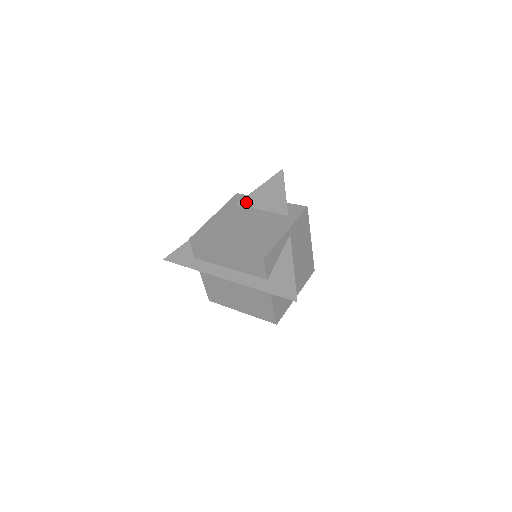
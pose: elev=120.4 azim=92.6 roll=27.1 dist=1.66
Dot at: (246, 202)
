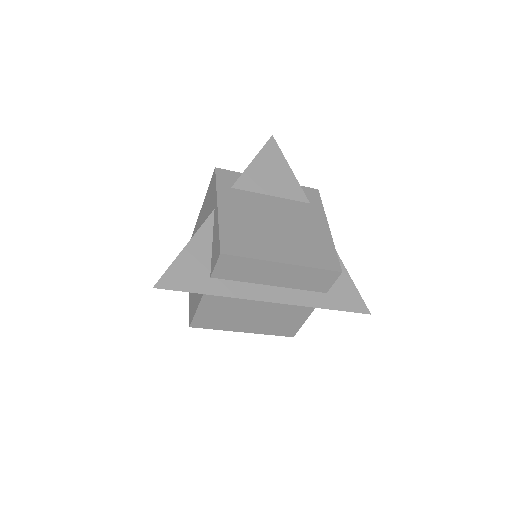
Dot at: (246, 184)
